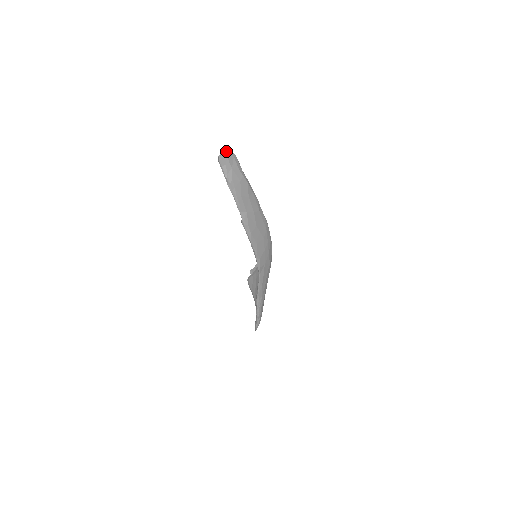
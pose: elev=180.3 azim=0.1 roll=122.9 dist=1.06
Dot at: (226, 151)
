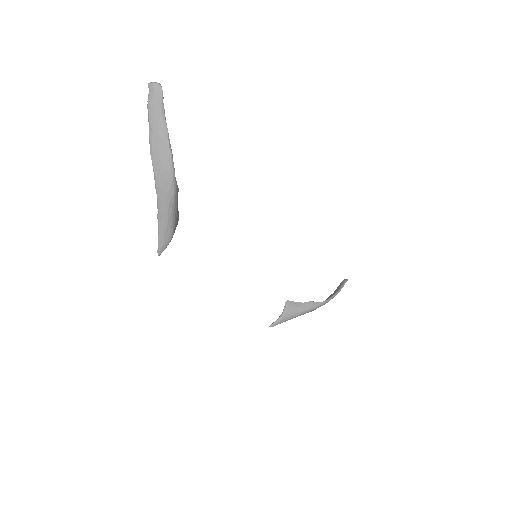
Dot at: (156, 82)
